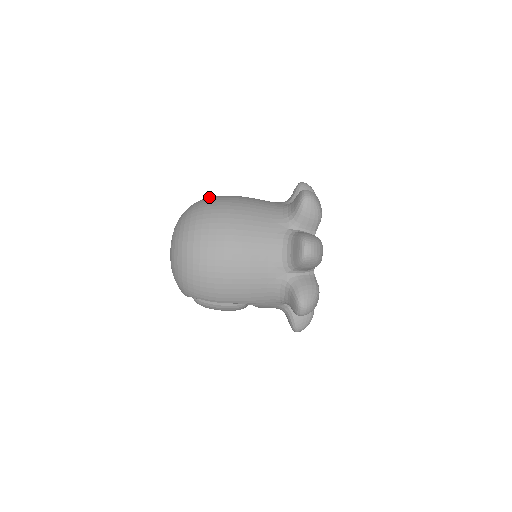
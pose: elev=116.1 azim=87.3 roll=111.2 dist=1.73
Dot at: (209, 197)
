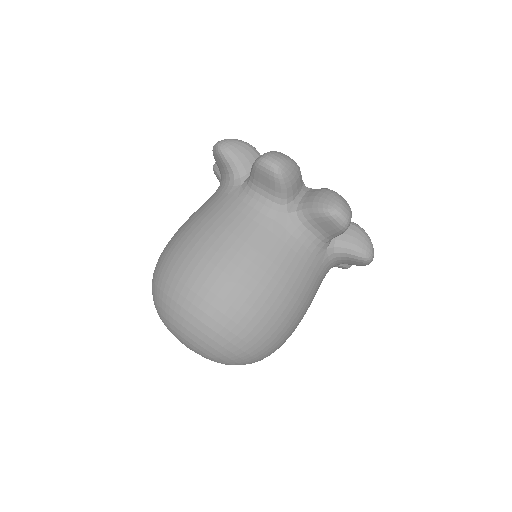
Dot at: (166, 270)
